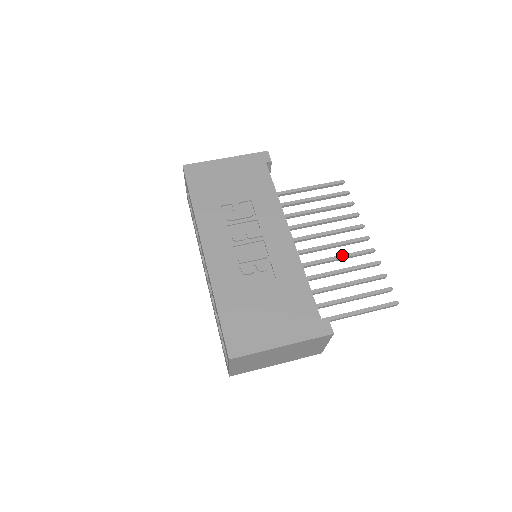
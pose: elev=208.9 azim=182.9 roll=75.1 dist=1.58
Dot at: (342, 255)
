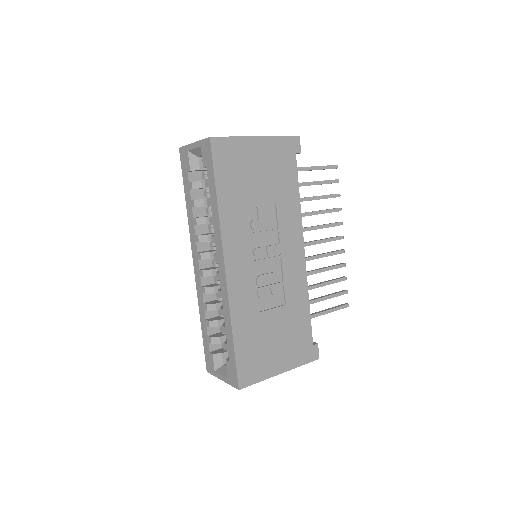
Dot at: (321, 255)
